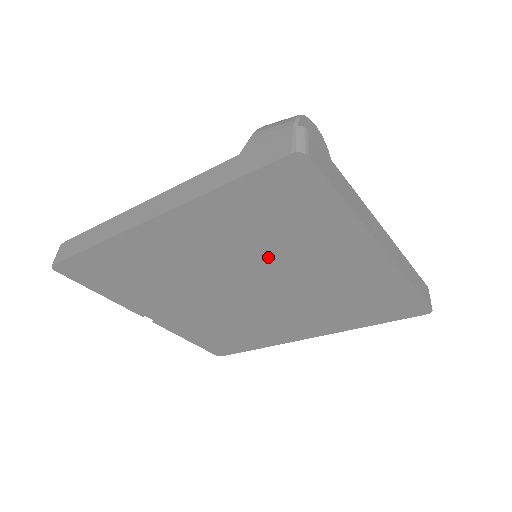
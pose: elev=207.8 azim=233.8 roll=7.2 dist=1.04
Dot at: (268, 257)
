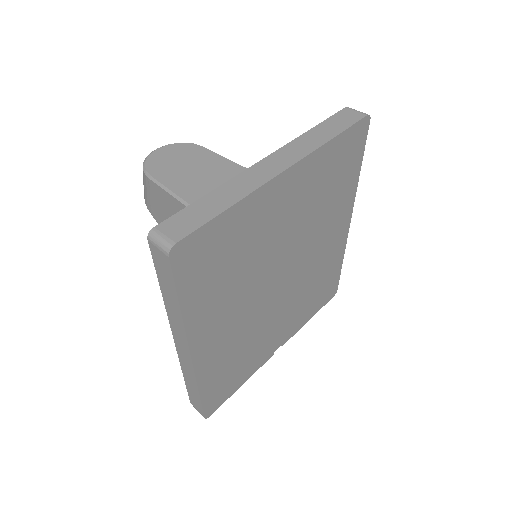
Dot at: (257, 265)
